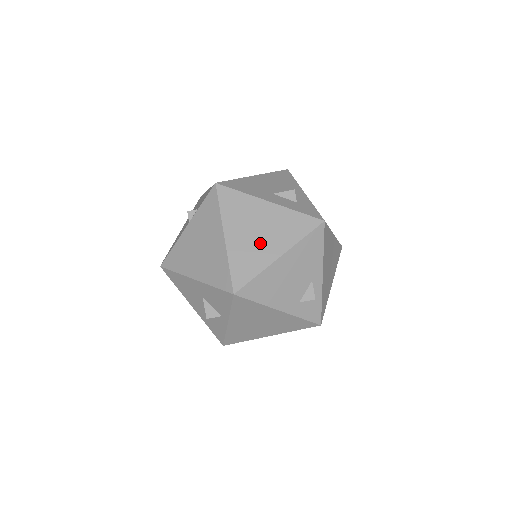
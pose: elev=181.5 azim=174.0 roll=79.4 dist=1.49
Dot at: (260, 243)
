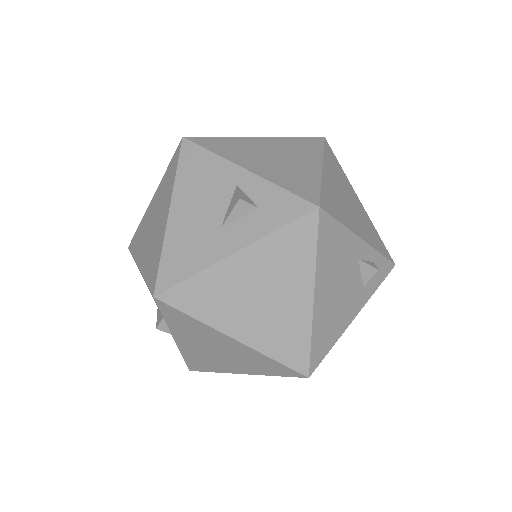
Dot at: (277, 307)
